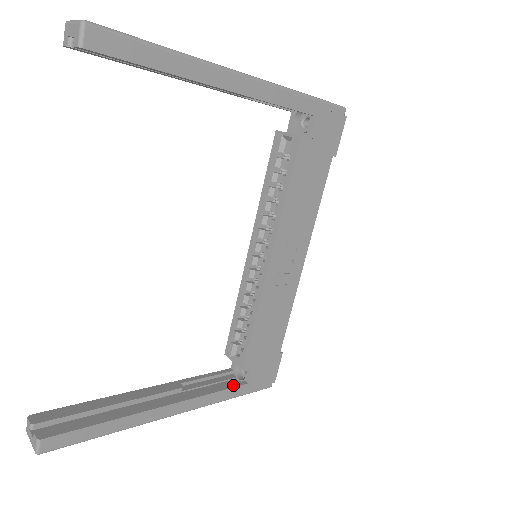
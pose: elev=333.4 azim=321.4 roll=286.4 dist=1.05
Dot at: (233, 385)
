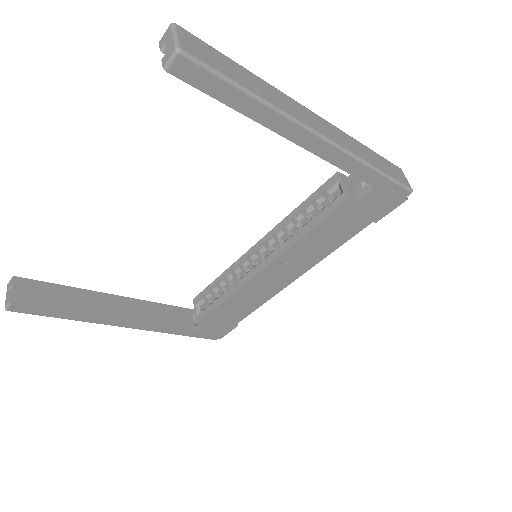
Dot at: (184, 327)
